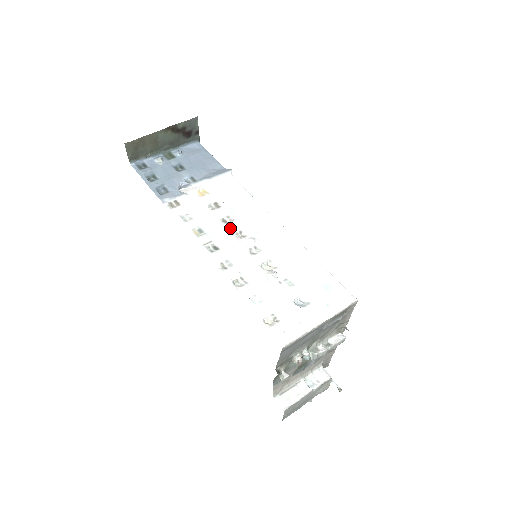
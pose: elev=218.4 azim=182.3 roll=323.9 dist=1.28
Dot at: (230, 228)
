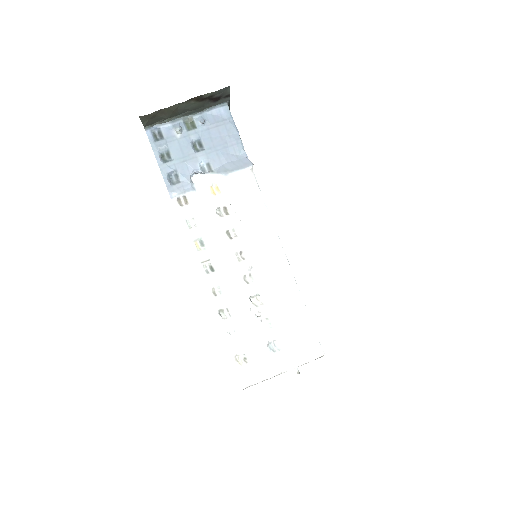
Dot at: (231, 246)
